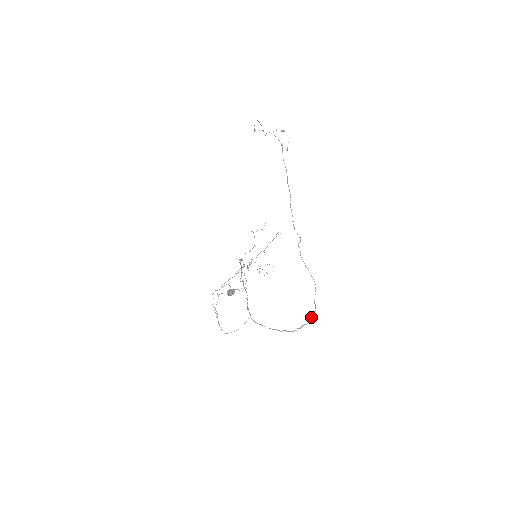
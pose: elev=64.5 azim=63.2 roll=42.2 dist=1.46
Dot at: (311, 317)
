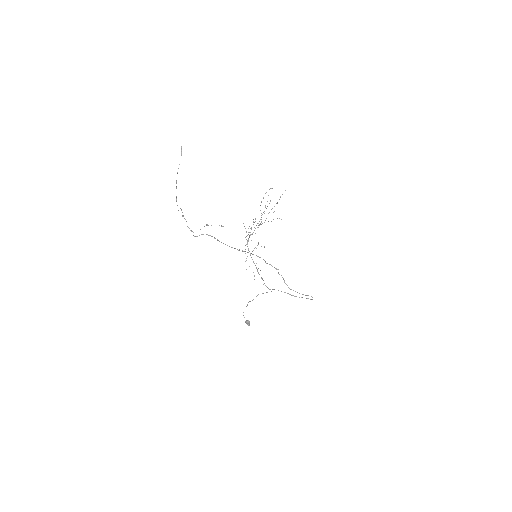
Dot at: occluded
